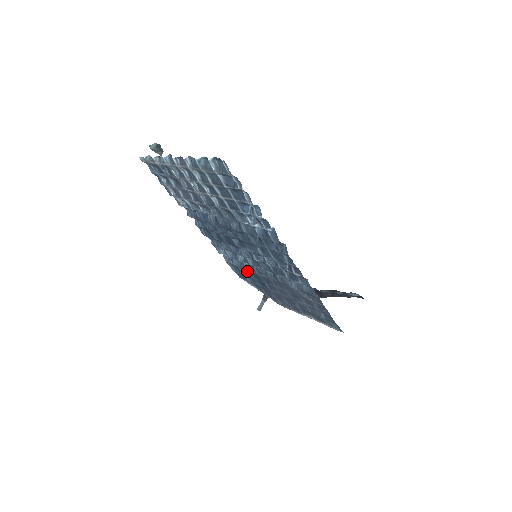
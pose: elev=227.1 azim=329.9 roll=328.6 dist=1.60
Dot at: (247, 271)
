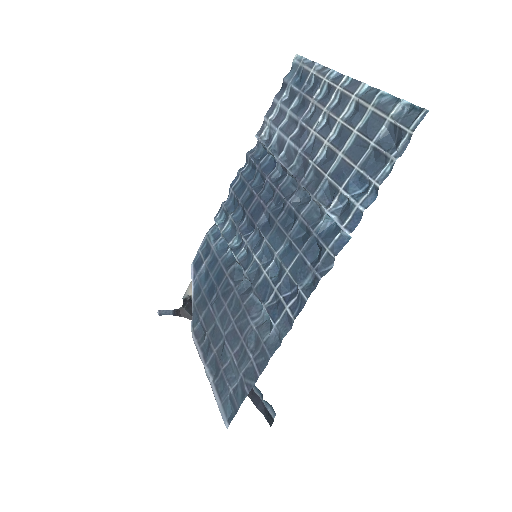
Dot at: (217, 262)
